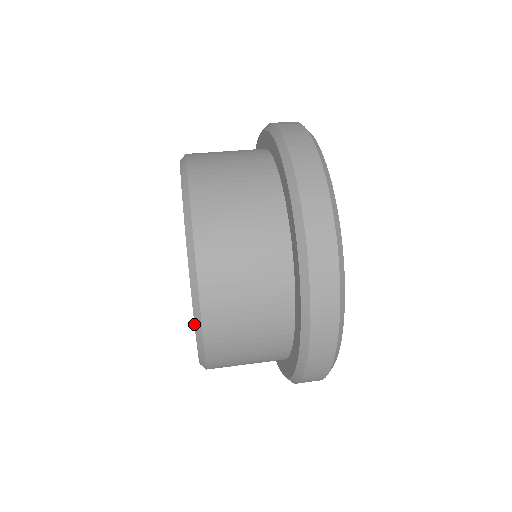
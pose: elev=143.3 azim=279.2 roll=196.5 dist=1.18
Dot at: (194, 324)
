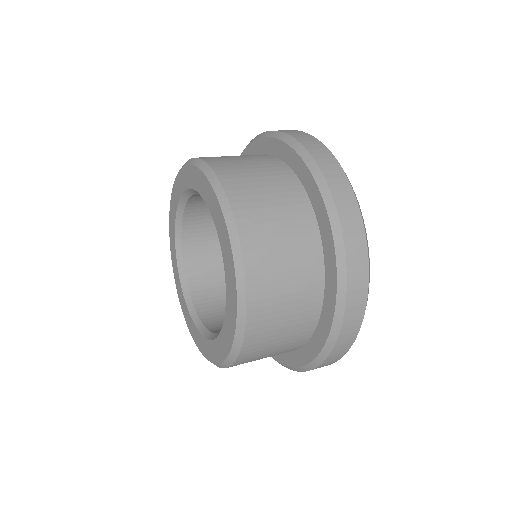
Dot at: (212, 187)
